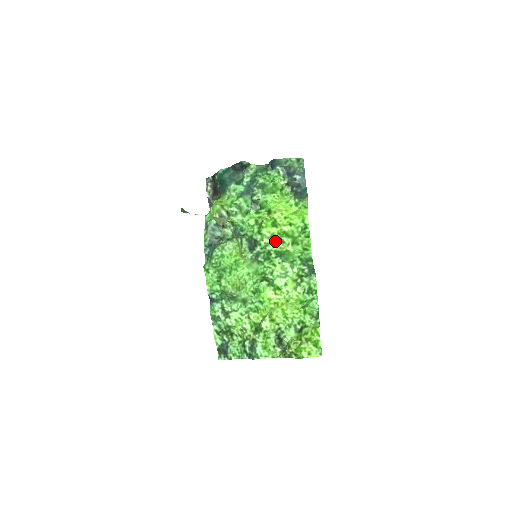
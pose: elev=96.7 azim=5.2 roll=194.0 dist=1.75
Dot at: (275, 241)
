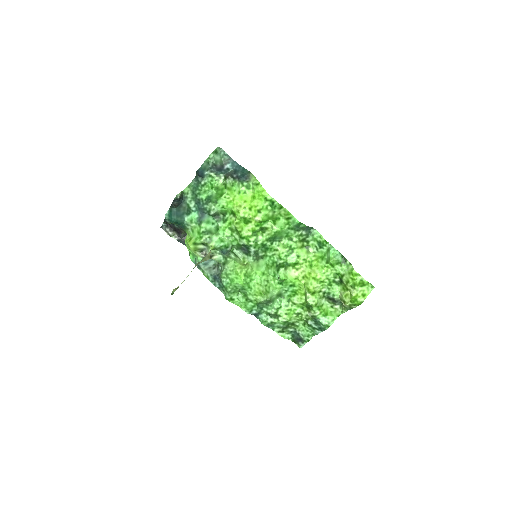
Dot at: (259, 233)
